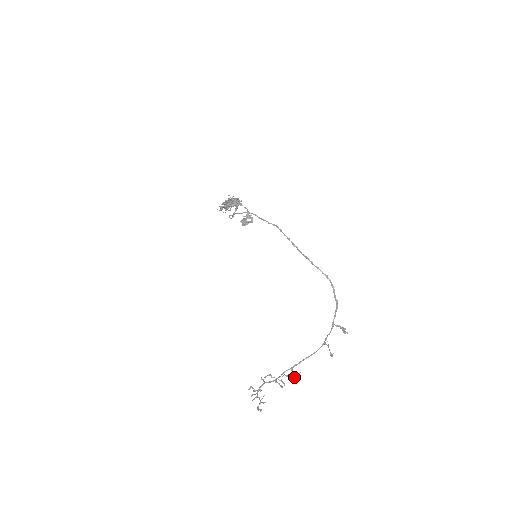
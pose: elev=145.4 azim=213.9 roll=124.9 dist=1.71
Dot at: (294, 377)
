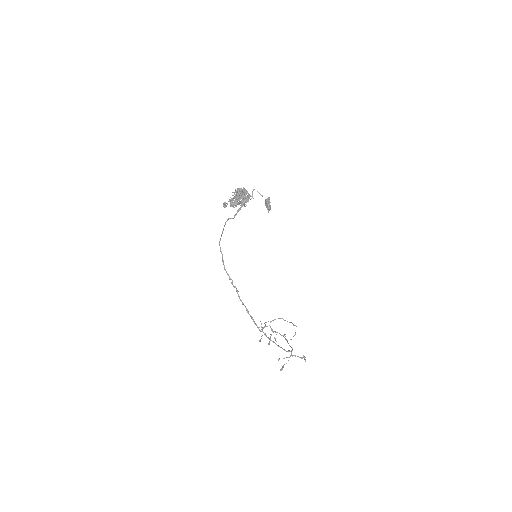
Dot at: (295, 333)
